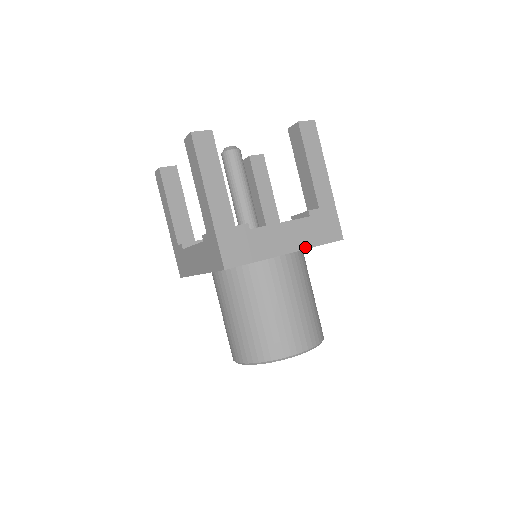
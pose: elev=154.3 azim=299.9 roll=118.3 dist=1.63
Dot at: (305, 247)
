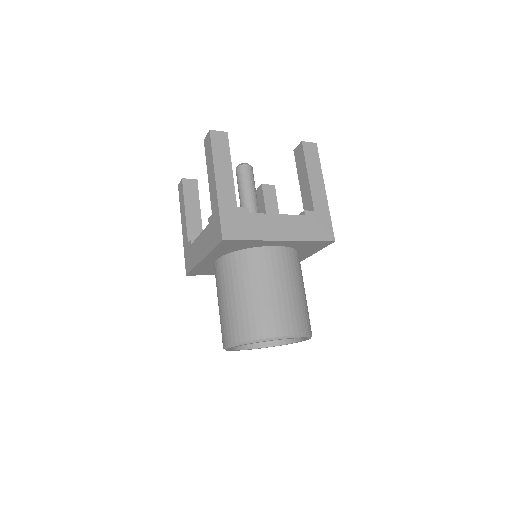
Dot at: (298, 239)
